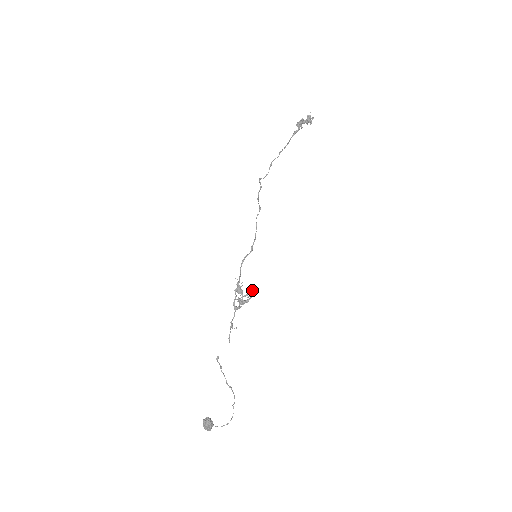
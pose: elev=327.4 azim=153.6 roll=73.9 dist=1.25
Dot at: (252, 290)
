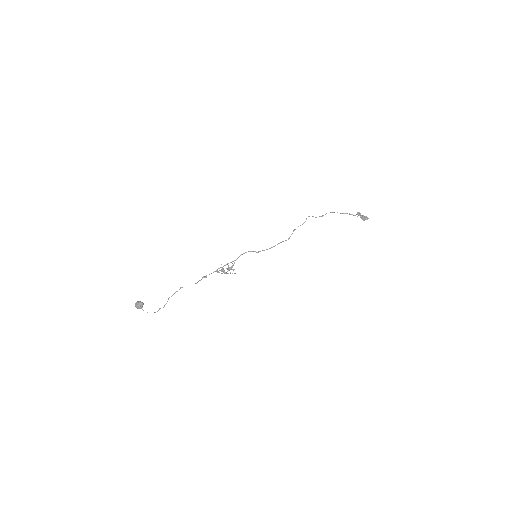
Dot at: (233, 270)
